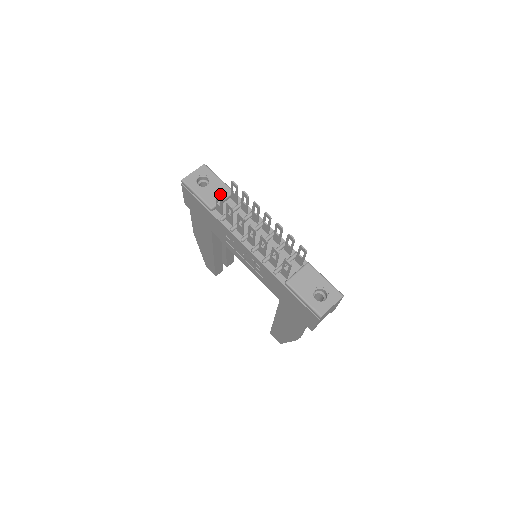
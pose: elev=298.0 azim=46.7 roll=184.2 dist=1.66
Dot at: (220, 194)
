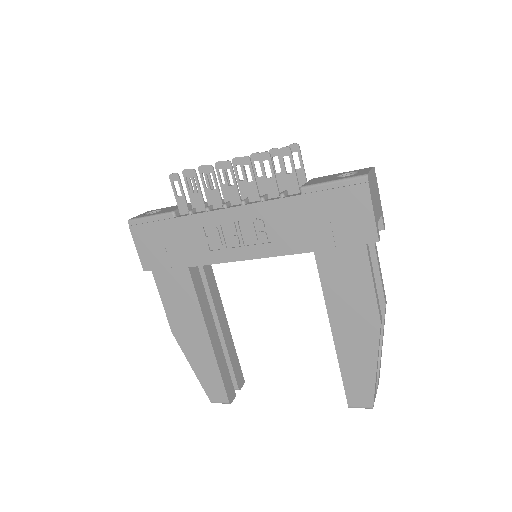
Dot at: occluded
